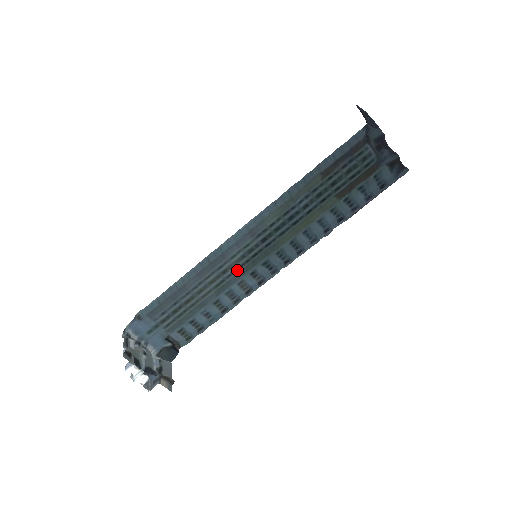
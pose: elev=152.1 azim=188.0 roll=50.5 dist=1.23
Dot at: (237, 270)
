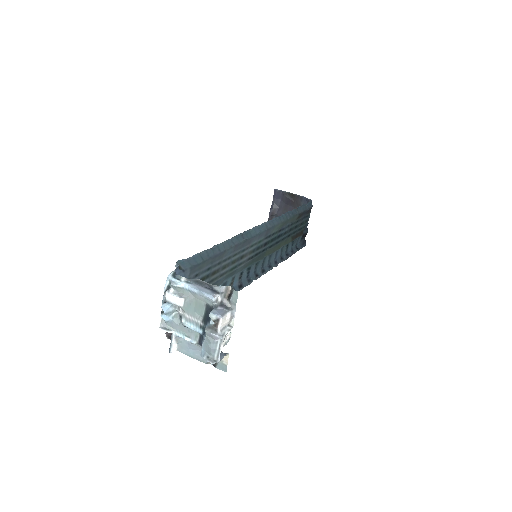
Dot at: (245, 262)
